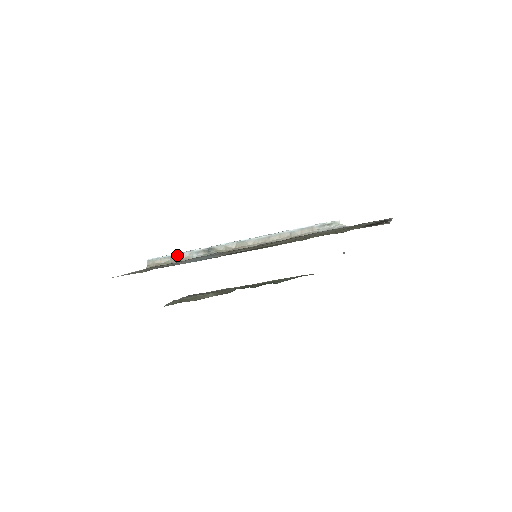
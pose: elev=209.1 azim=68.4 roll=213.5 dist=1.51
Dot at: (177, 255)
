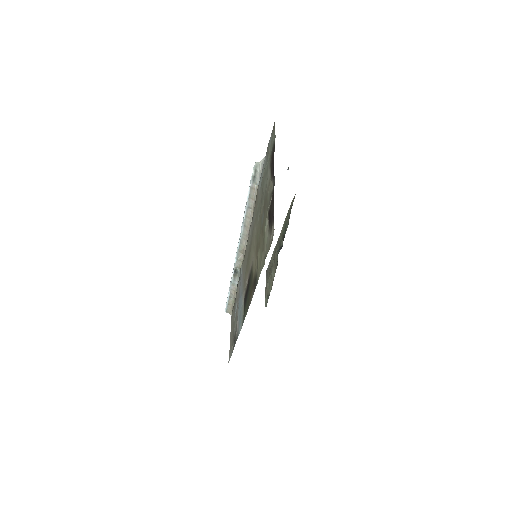
Dot at: (230, 293)
